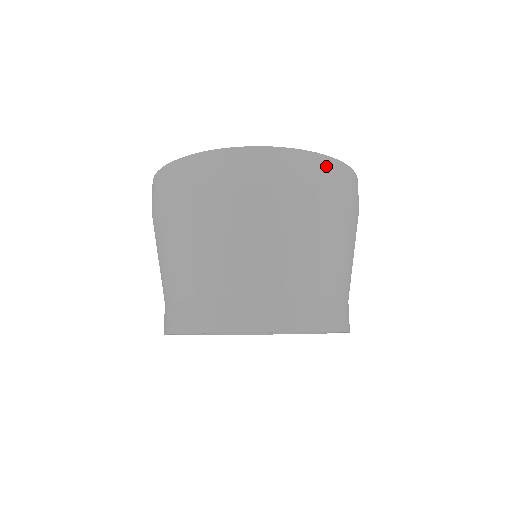
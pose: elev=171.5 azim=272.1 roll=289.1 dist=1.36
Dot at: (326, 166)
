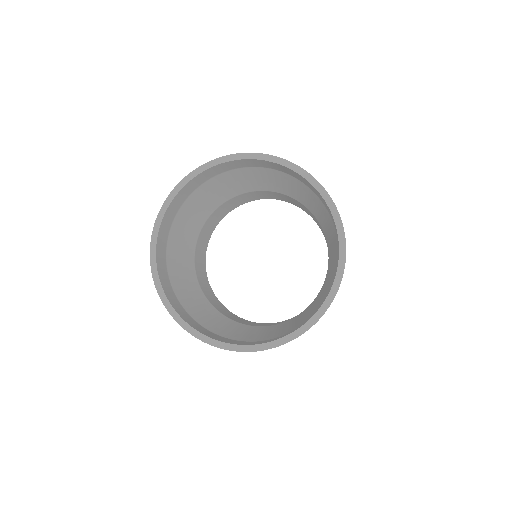
Dot at: occluded
